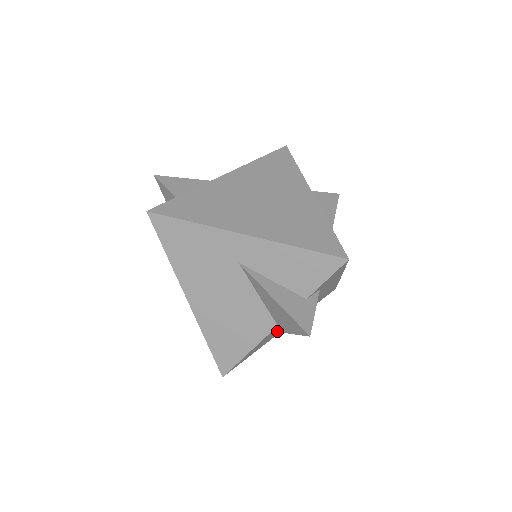
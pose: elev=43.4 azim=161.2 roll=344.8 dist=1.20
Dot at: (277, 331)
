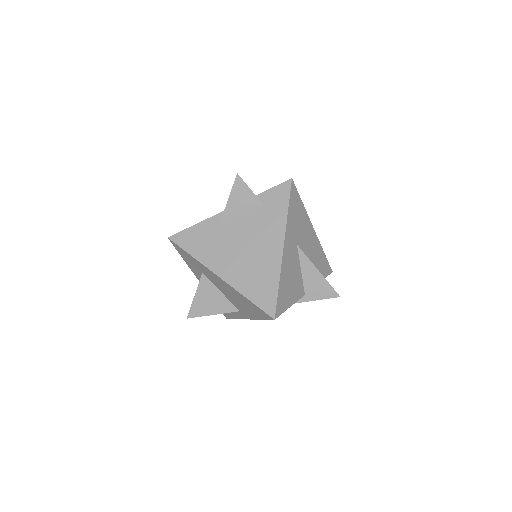
Dot at: (223, 216)
